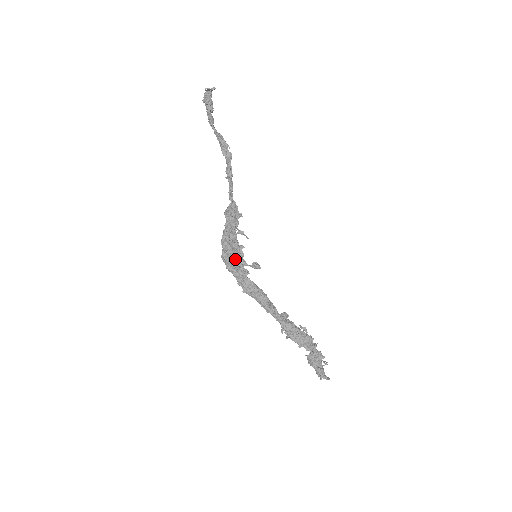
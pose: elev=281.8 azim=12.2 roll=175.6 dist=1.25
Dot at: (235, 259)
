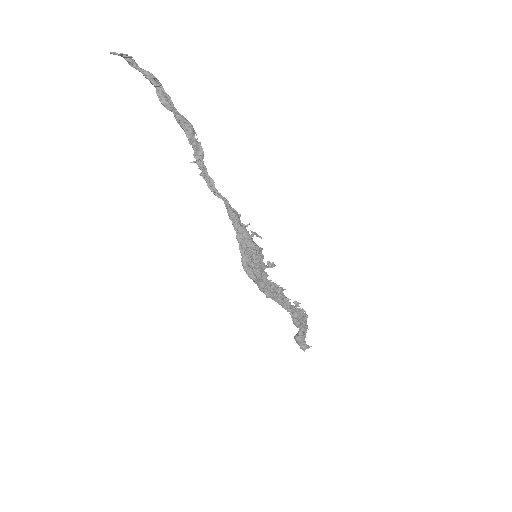
Dot at: (259, 264)
